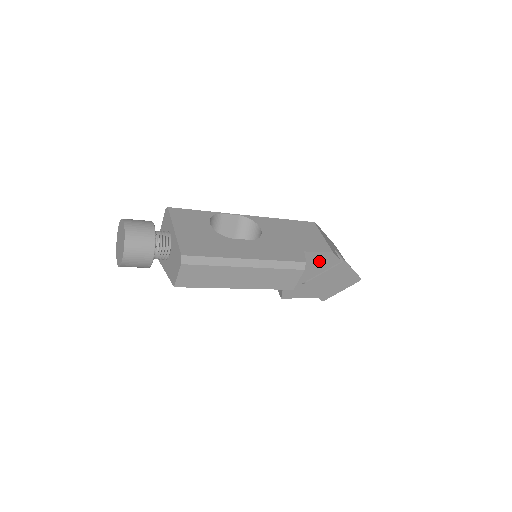
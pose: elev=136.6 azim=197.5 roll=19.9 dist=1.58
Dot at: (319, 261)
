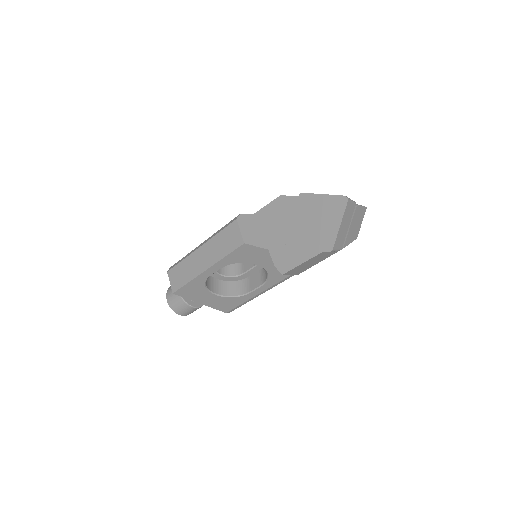
Dot at: (277, 212)
